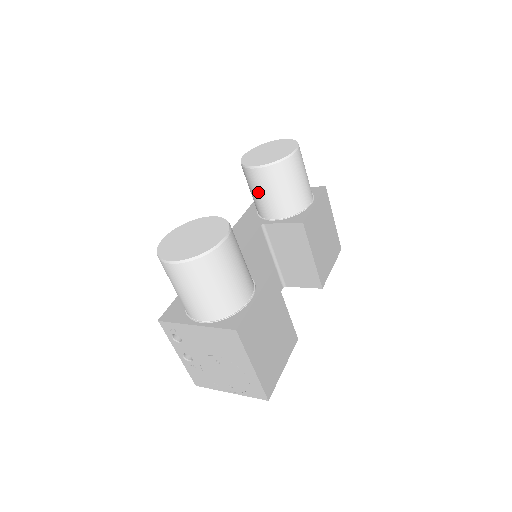
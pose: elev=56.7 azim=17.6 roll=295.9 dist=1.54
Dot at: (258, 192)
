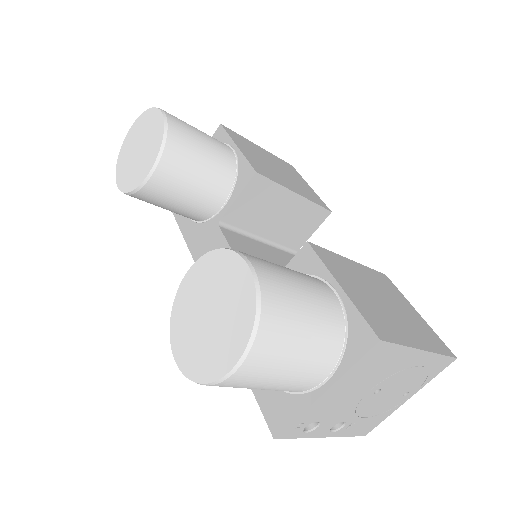
Dot at: (179, 199)
